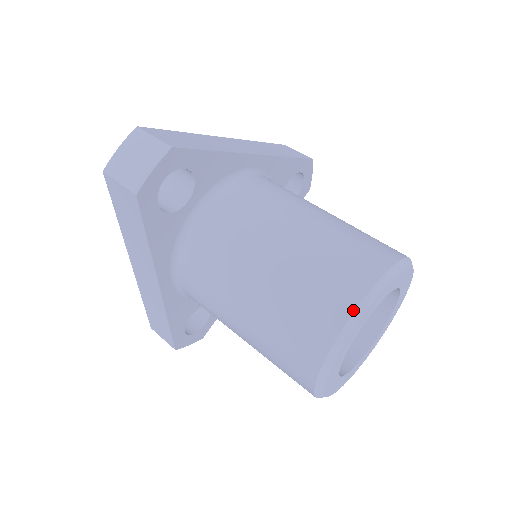
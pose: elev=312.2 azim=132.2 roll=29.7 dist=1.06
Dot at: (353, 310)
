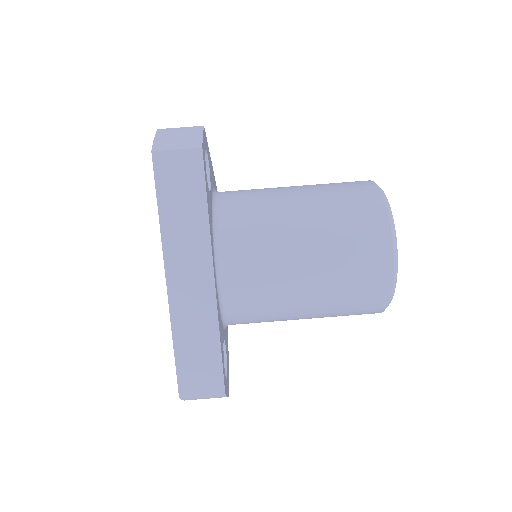
Dot at: (383, 311)
